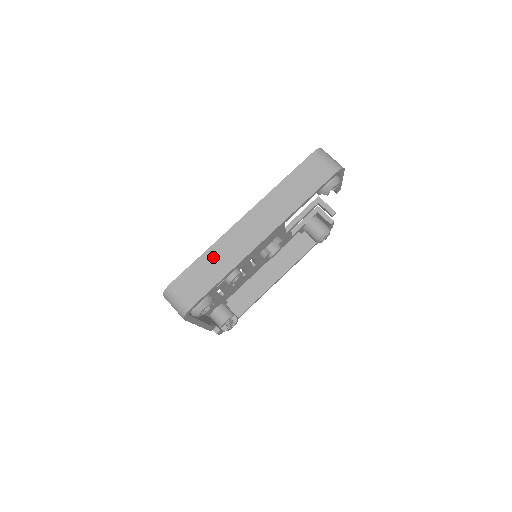
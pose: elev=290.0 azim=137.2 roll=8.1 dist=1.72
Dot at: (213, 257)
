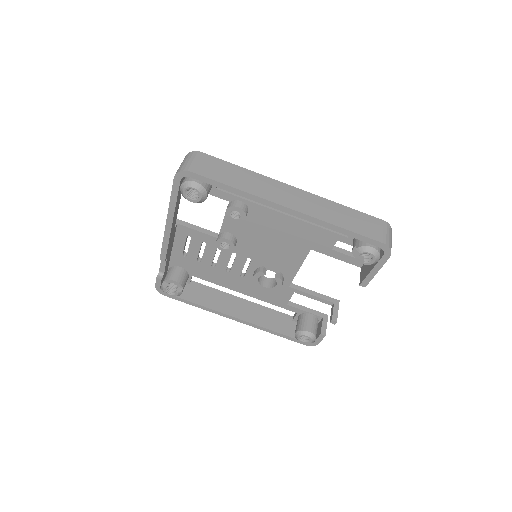
Dot at: (245, 175)
